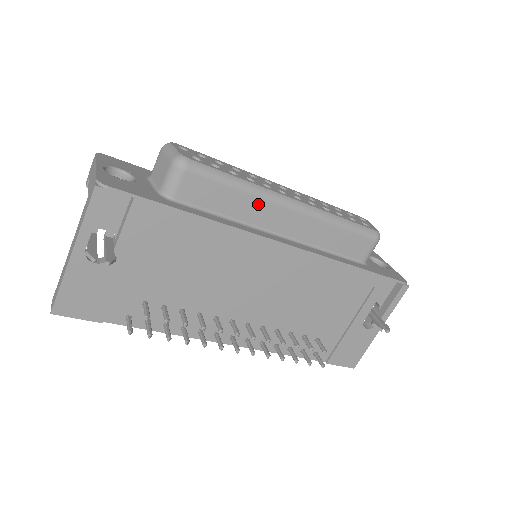
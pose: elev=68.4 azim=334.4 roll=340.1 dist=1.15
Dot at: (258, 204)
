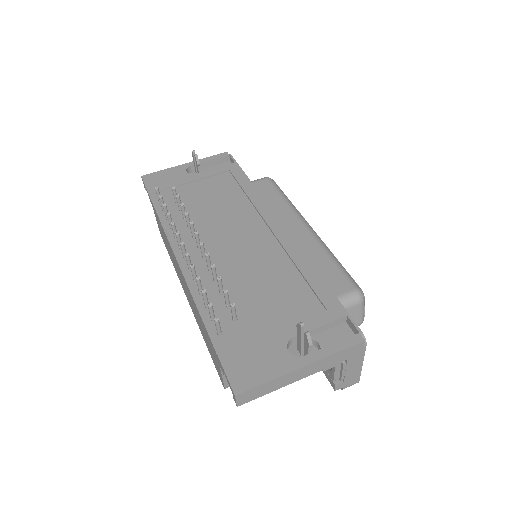
Dot at: (287, 211)
